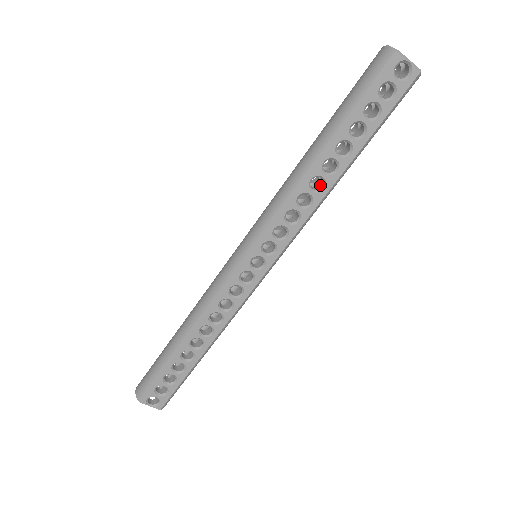
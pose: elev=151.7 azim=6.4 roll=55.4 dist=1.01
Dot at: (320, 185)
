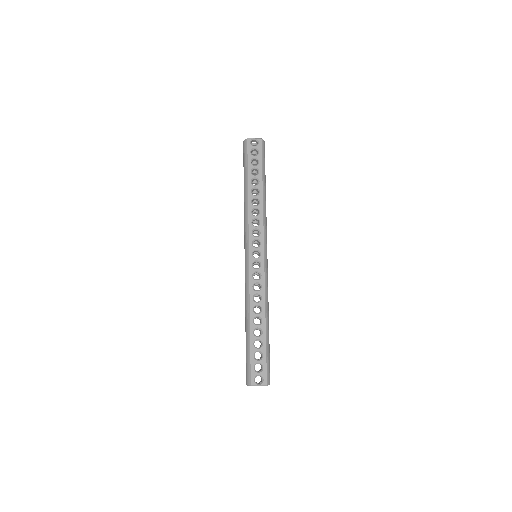
Dot at: (258, 203)
